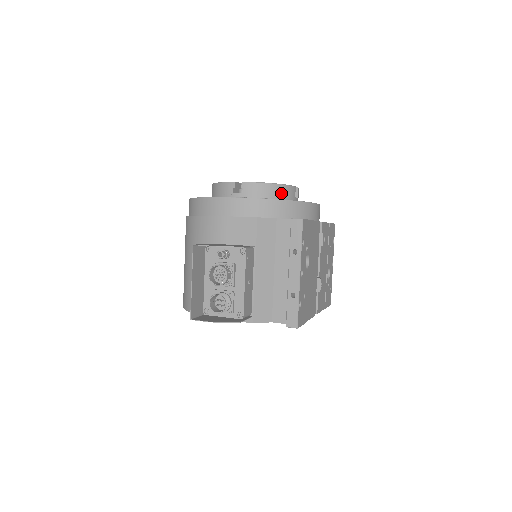
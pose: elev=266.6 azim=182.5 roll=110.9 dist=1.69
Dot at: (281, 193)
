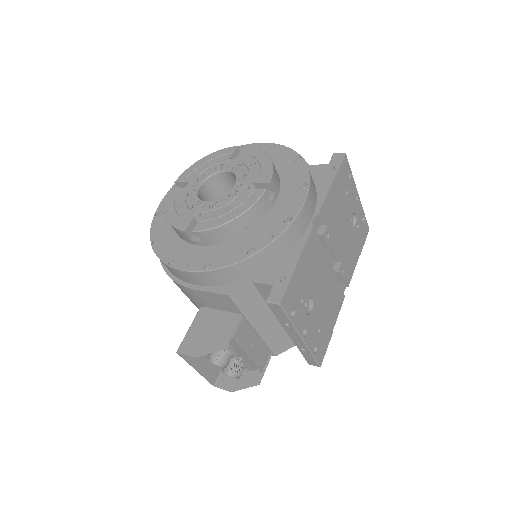
Dot at: (247, 222)
